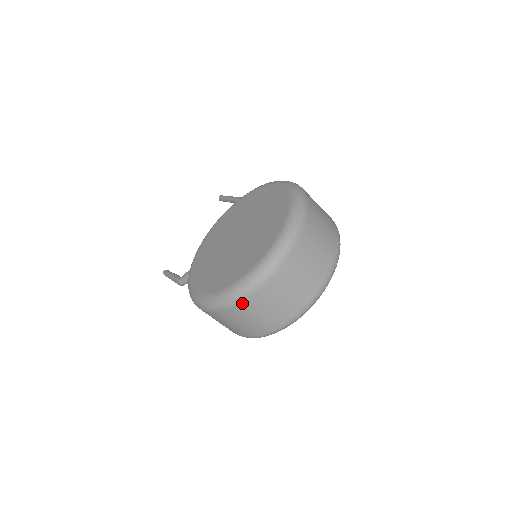
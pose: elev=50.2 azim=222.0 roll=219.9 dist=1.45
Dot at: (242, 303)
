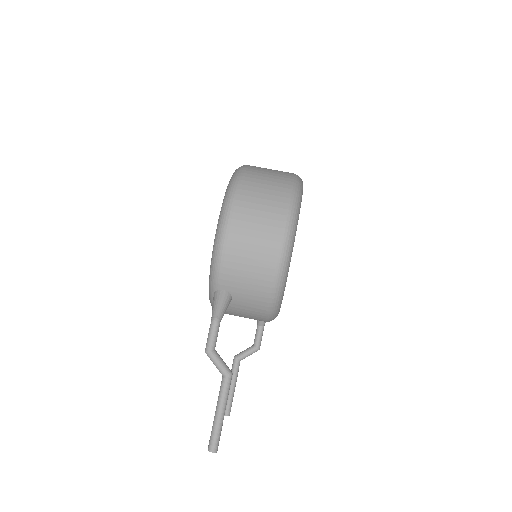
Dot at: (245, 173)
